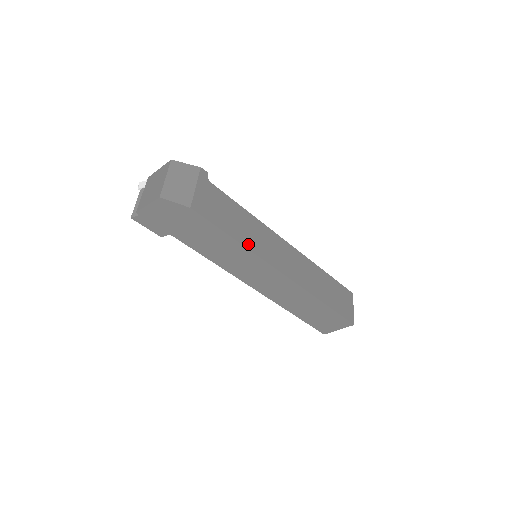
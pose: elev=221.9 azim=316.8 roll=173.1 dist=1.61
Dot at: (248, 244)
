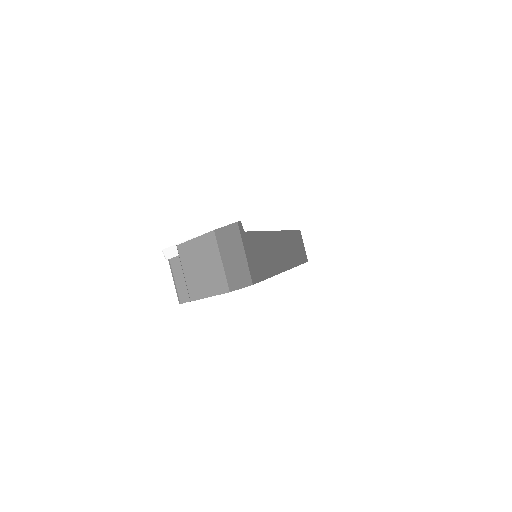
Dot at: (273, 270)
